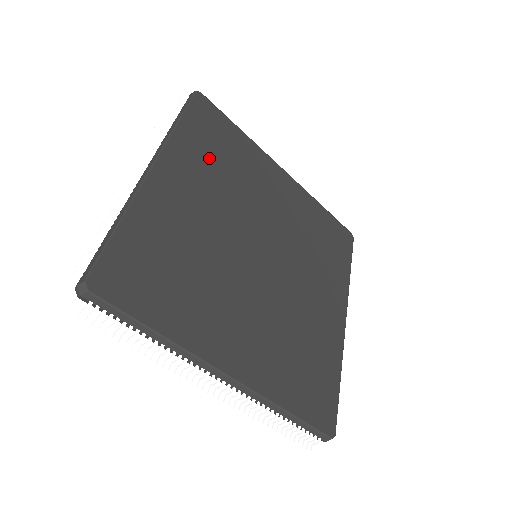
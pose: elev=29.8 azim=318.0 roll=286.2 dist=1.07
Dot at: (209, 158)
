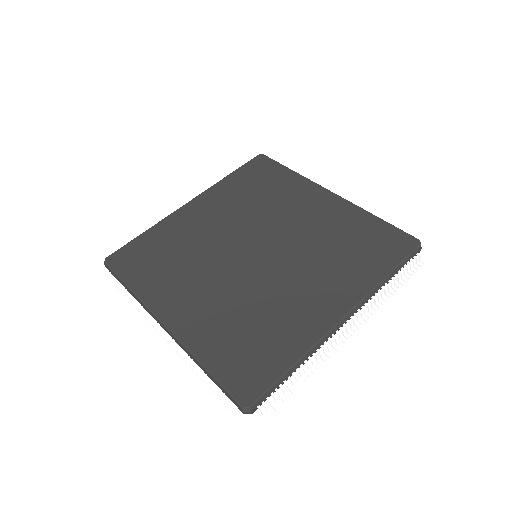
Dot at: (242, 193)
